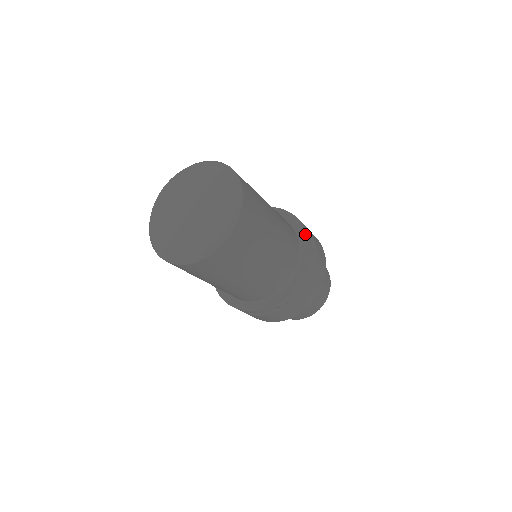
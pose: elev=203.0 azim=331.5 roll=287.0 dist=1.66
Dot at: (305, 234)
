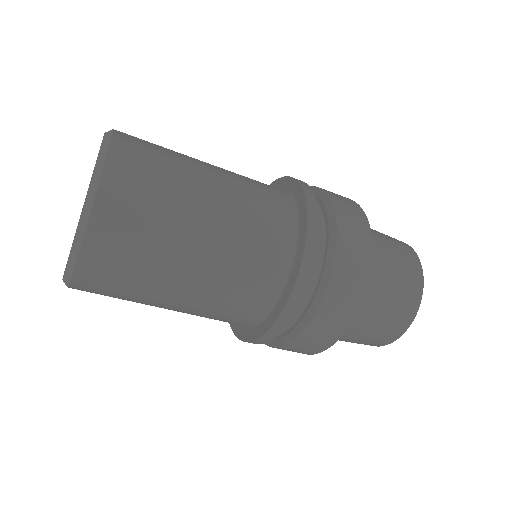
Dot at: (298, 265)
